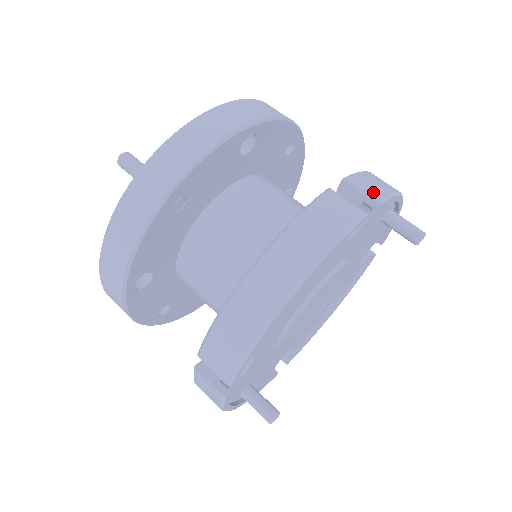
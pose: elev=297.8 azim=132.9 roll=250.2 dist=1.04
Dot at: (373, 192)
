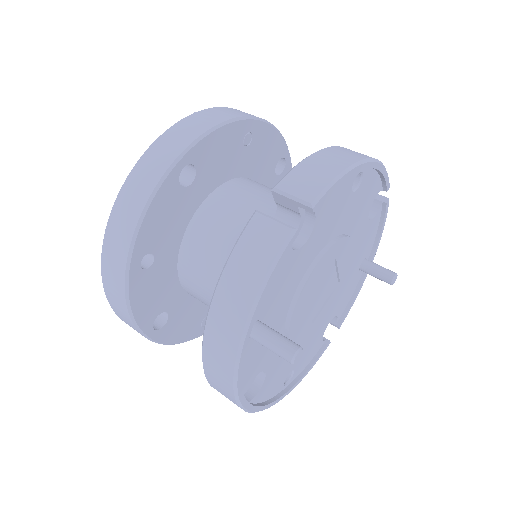
Dot at: (380, 198)
